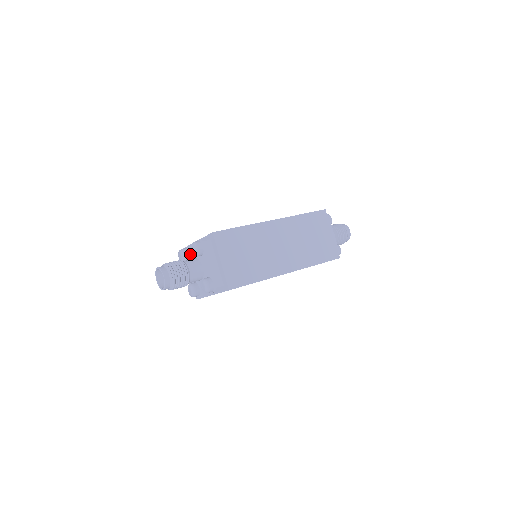
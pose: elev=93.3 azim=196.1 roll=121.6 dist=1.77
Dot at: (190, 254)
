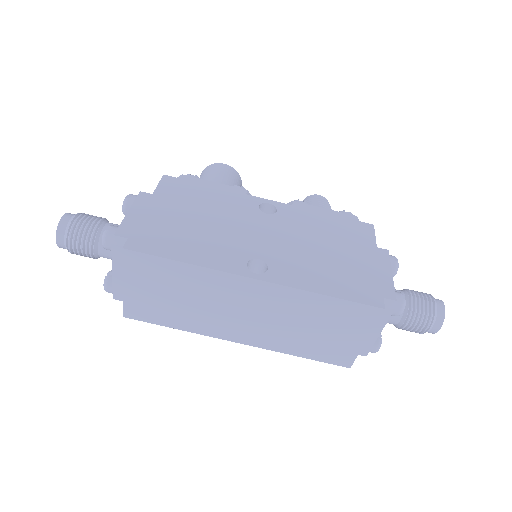
Dot at: occluded
